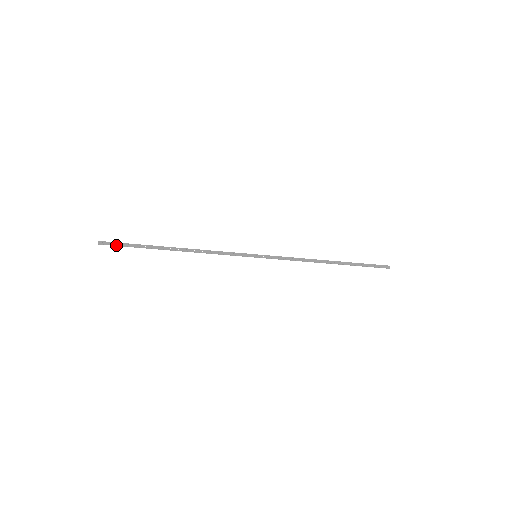
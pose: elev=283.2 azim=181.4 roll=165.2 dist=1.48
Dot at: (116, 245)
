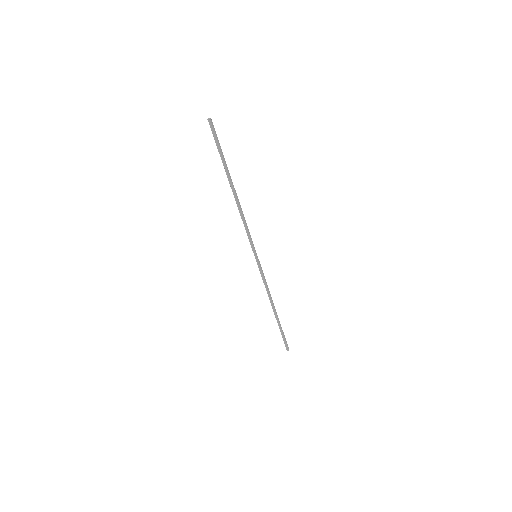
Dot at: (216, 136)
